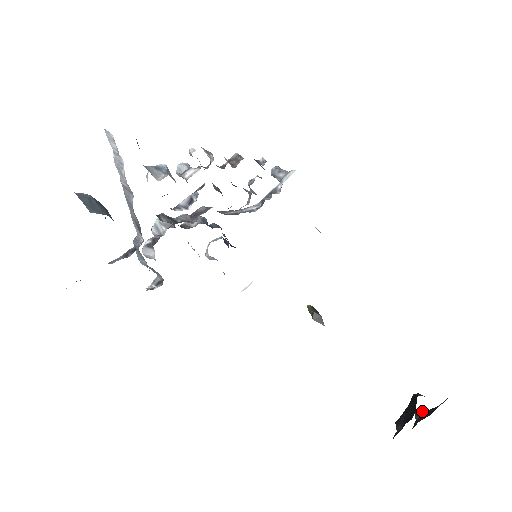
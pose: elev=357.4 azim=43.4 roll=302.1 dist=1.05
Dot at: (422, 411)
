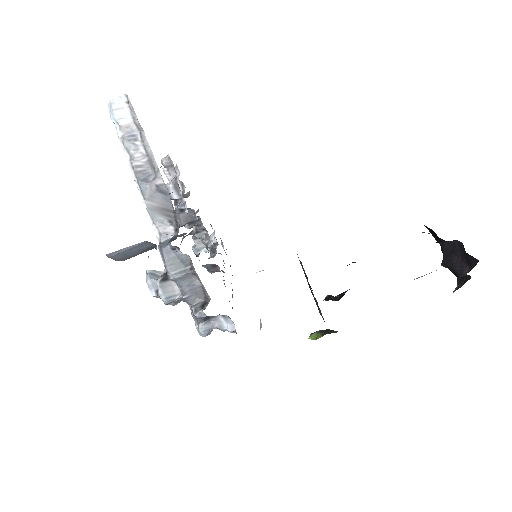
Dot at: (456, 287)
